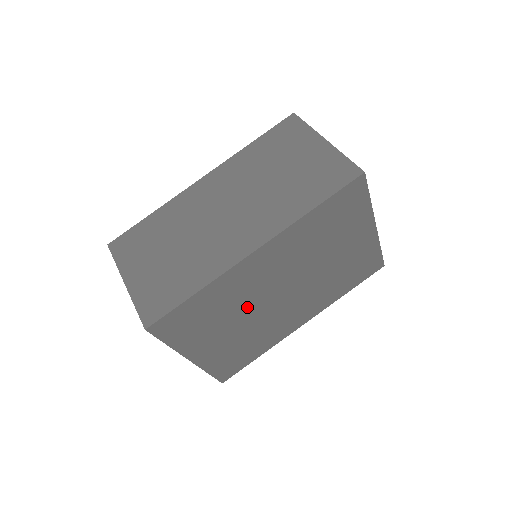
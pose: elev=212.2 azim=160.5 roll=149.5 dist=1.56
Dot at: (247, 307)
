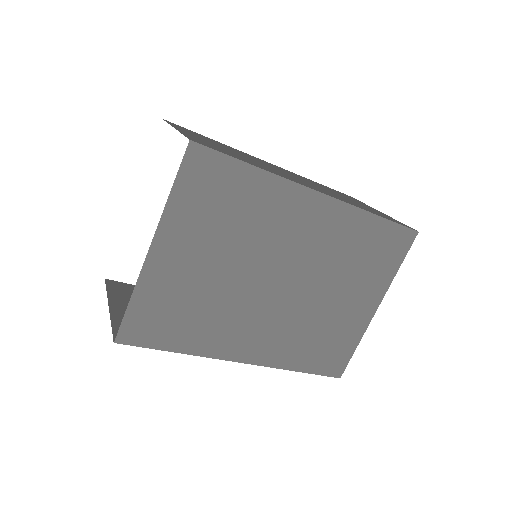
Dot at: (250, 253)
